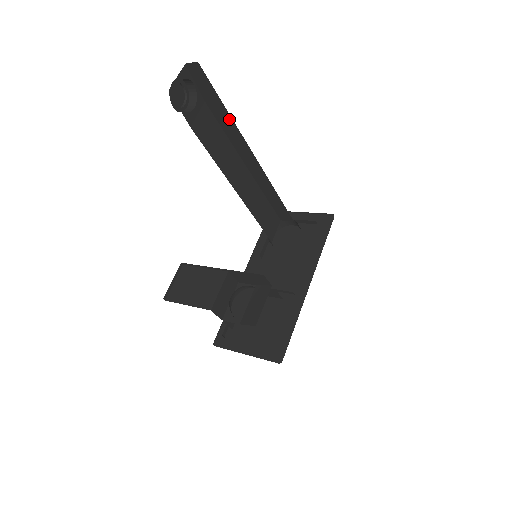
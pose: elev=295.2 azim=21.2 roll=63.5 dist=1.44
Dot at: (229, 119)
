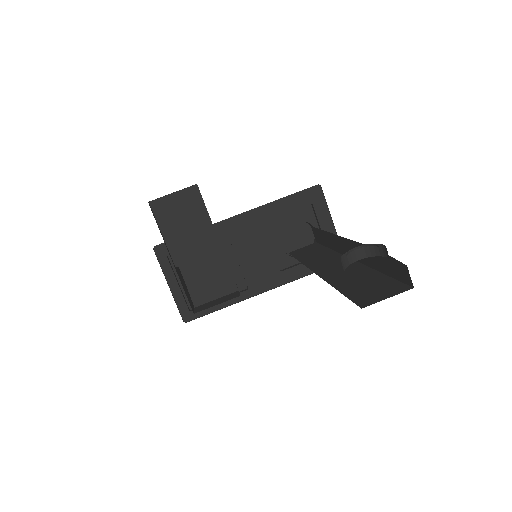
Dot at: (371, 263)
